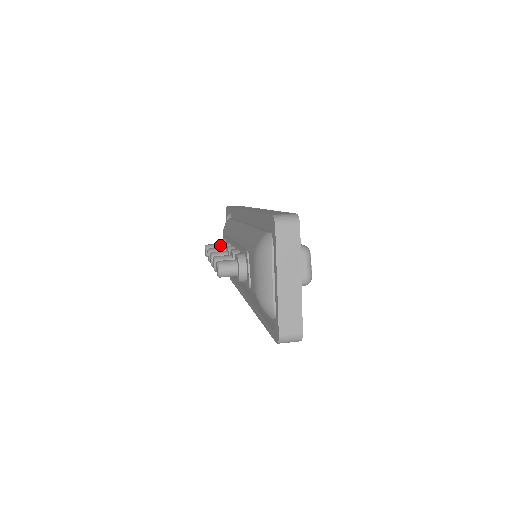
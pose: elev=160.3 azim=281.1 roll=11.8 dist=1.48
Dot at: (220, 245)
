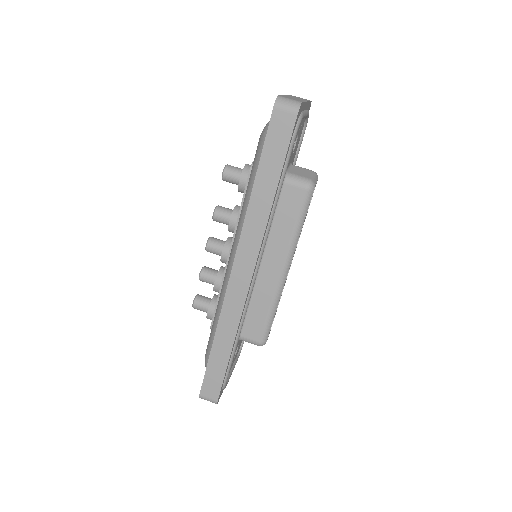
Dot at: (239, 185)
